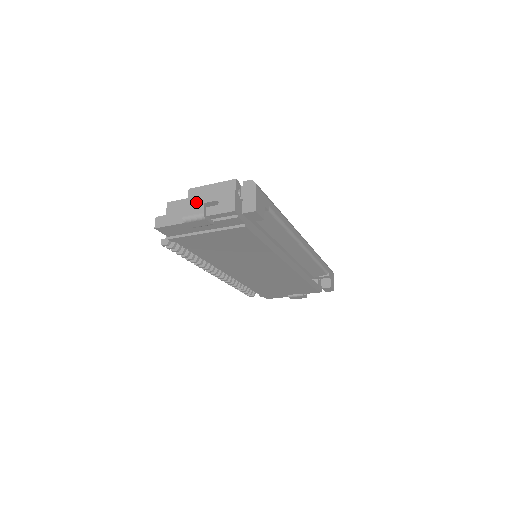
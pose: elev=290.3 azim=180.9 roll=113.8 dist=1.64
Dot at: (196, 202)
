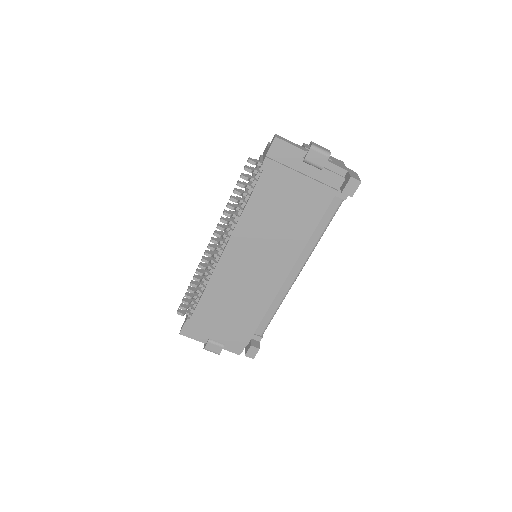
Dot at: occluded
